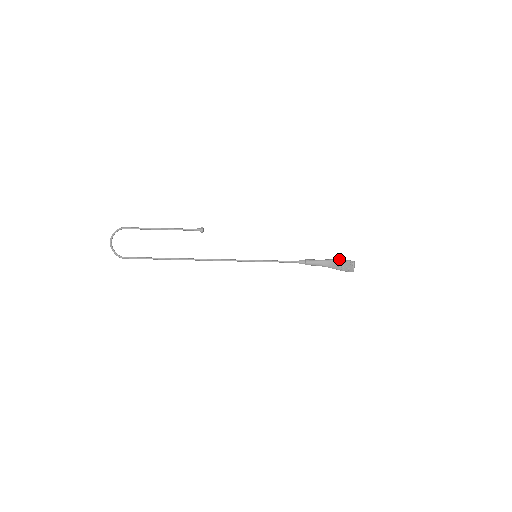
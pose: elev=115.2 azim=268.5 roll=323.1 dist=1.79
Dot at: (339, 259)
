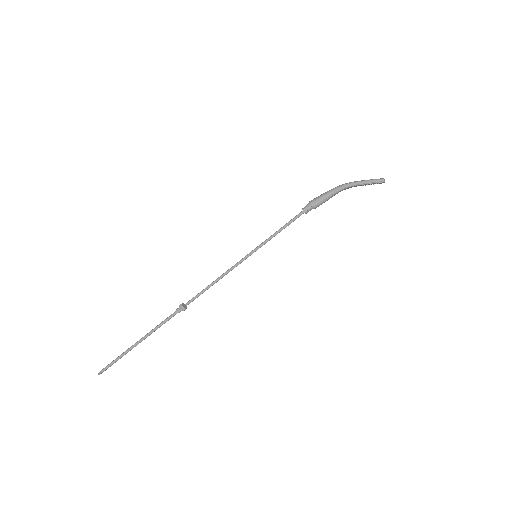
Dot at: (359, 185)
